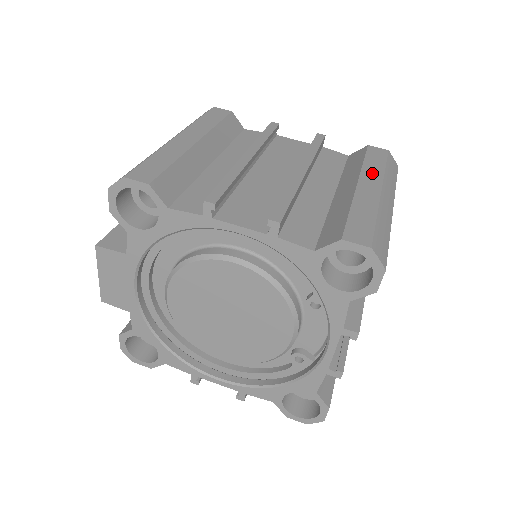
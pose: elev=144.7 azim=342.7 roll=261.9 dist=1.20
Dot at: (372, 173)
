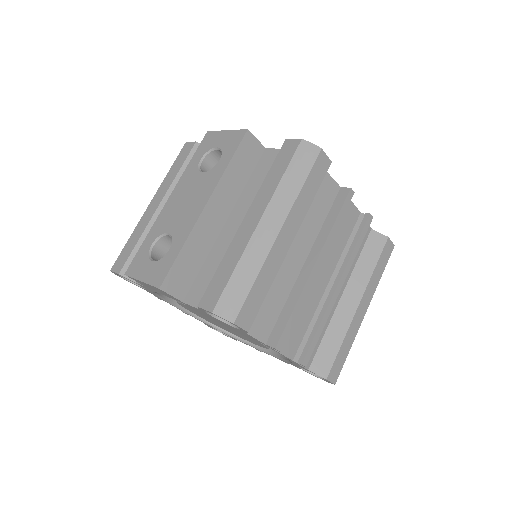
Dot at: (372, 288)
